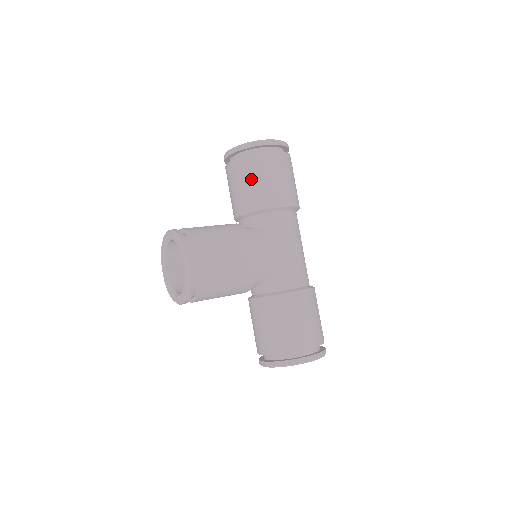
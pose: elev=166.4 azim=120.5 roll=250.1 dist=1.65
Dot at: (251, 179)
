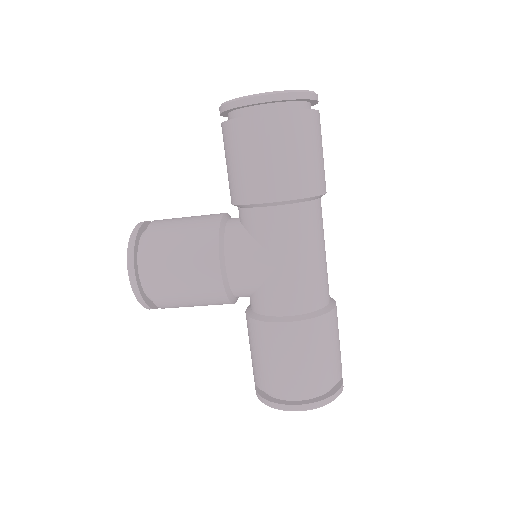
Dot at: (232, 158)
